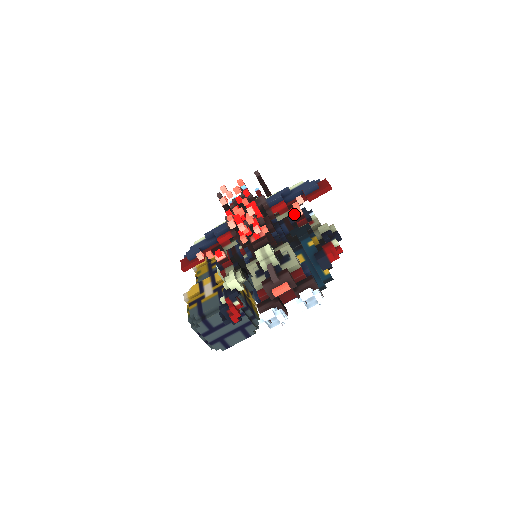
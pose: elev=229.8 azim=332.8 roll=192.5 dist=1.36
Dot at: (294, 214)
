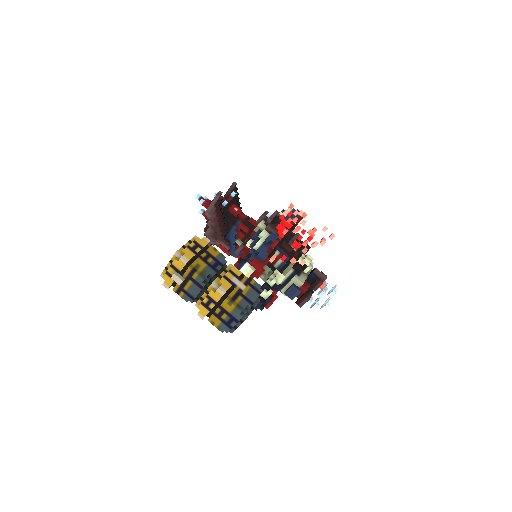
Dot at: (304, 233)
